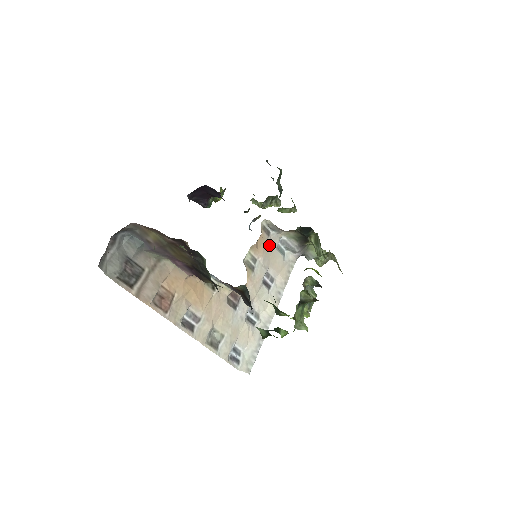
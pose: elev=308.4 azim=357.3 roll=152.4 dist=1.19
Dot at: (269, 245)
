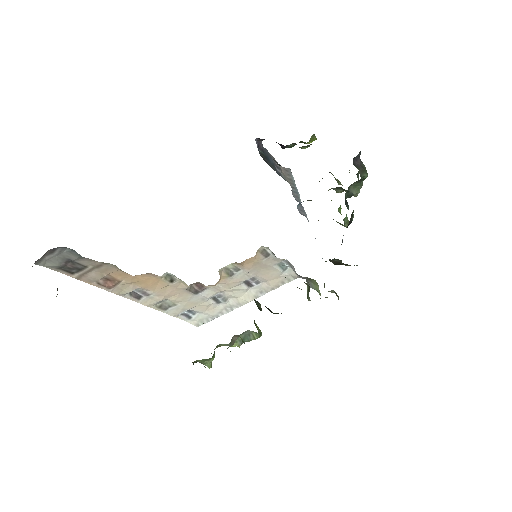
Dot at: (264, 263)
